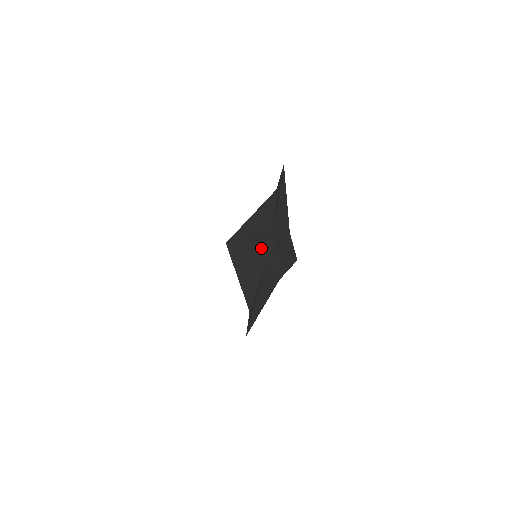
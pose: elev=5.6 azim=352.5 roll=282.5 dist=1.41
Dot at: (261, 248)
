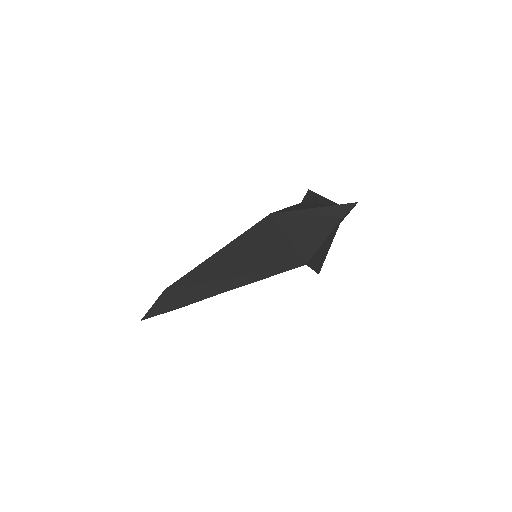
Dot at: (335, 210)
